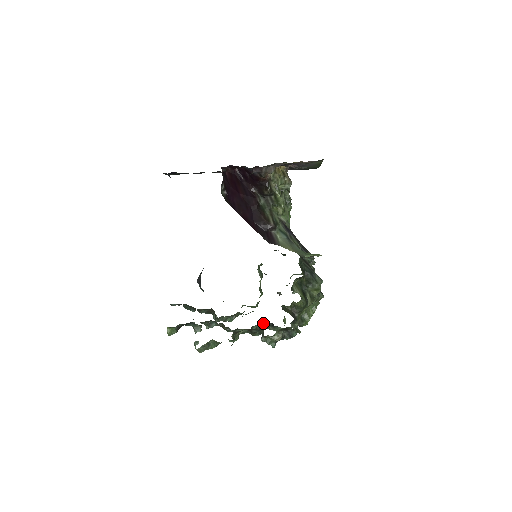
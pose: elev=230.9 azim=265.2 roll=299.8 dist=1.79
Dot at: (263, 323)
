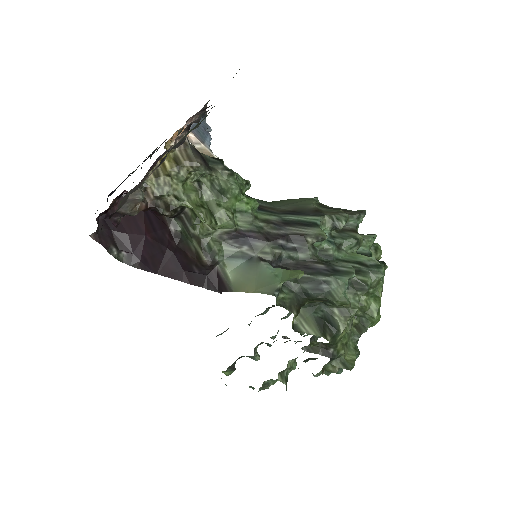
Dot at: occluded
